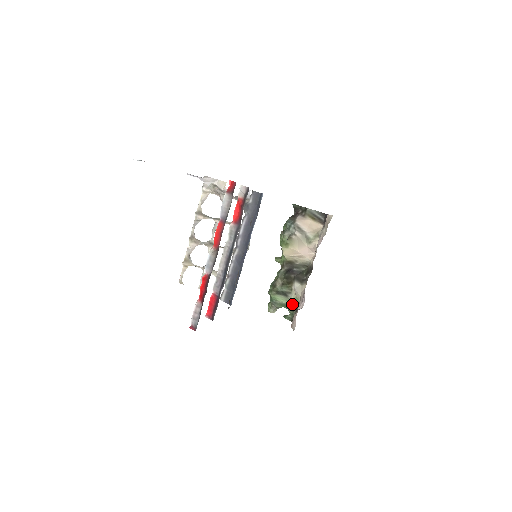
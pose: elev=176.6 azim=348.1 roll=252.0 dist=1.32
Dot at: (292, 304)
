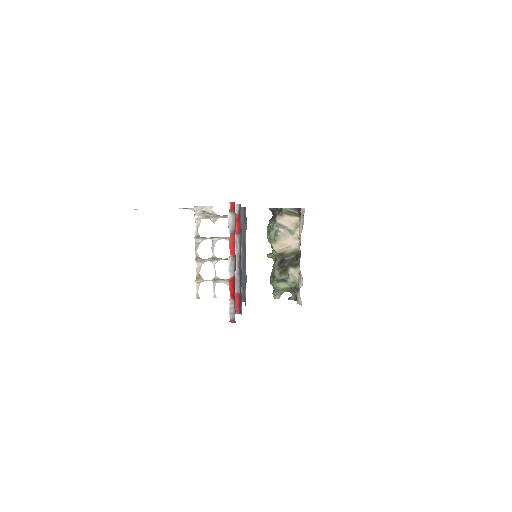
Dot at: (292, 286)
